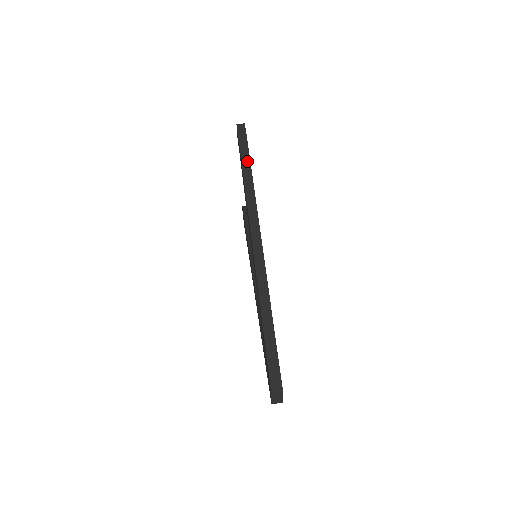
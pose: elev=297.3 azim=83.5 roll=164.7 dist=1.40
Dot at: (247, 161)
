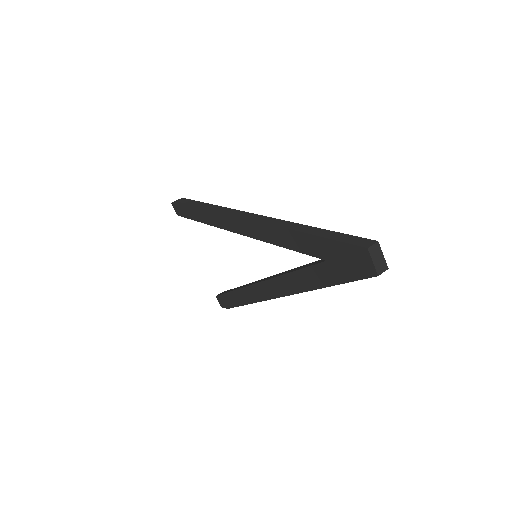
Dot at: (197, 203)
